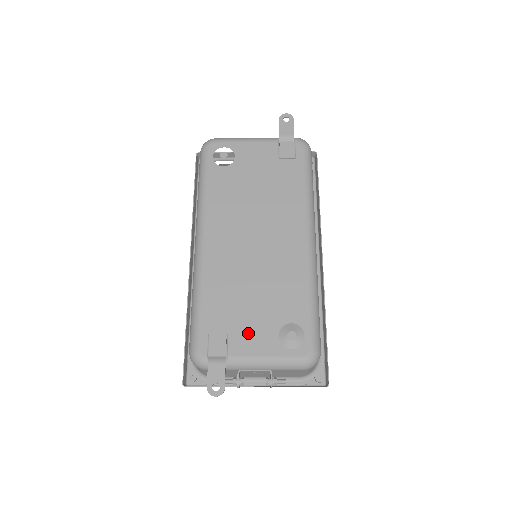
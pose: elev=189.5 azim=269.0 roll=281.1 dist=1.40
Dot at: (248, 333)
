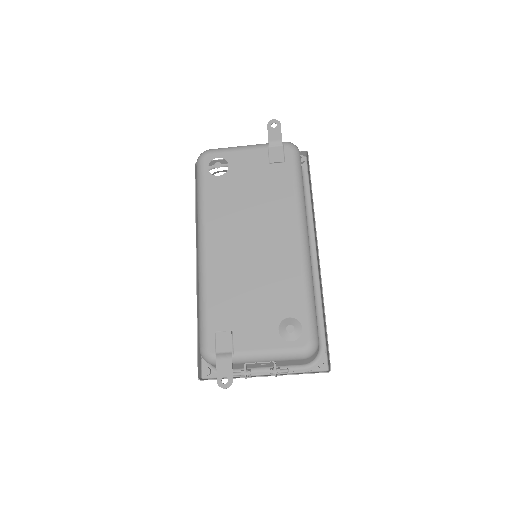
Dot at: (251, 329)
